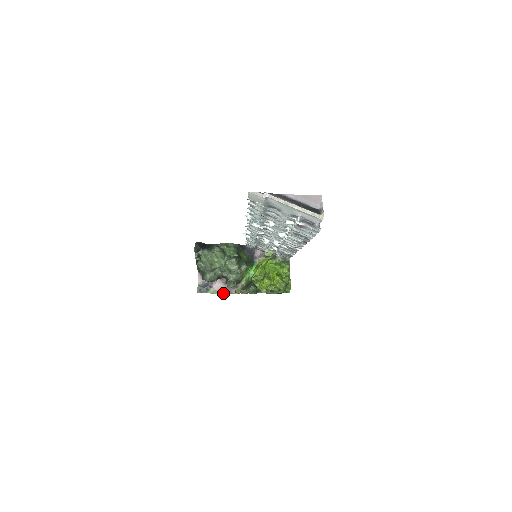
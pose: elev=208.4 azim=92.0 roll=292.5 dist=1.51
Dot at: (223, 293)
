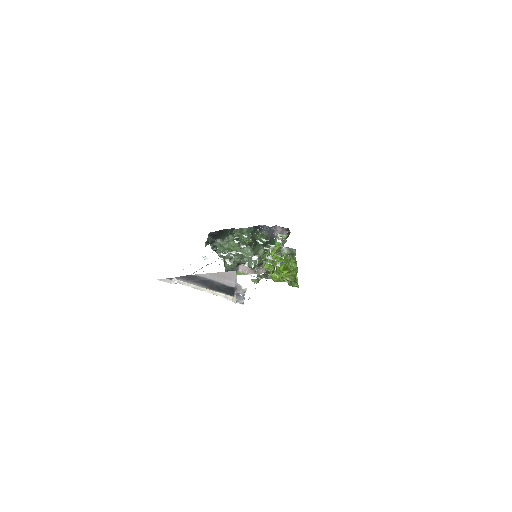
Dot at: occluded
